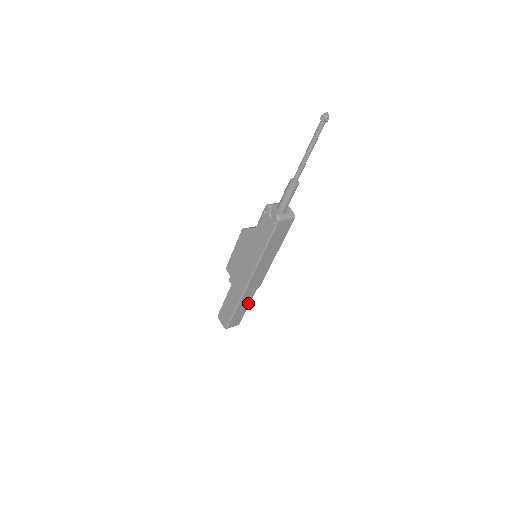
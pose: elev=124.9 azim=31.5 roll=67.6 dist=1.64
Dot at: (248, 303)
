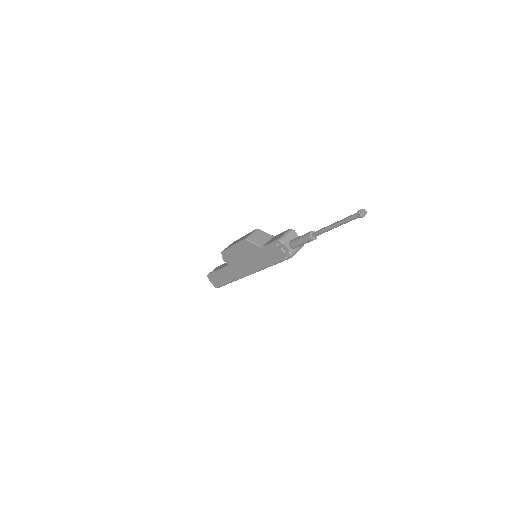
Dot at: occluded
